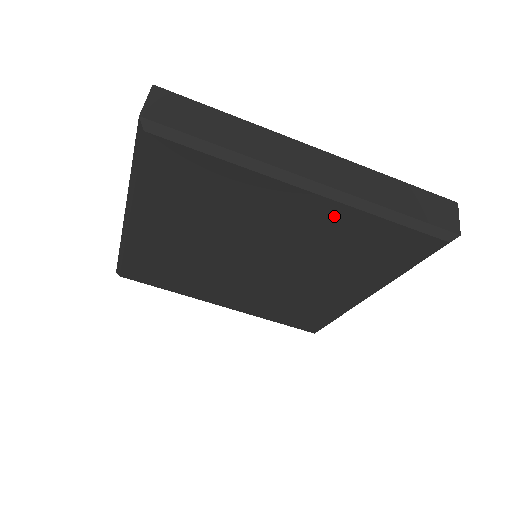
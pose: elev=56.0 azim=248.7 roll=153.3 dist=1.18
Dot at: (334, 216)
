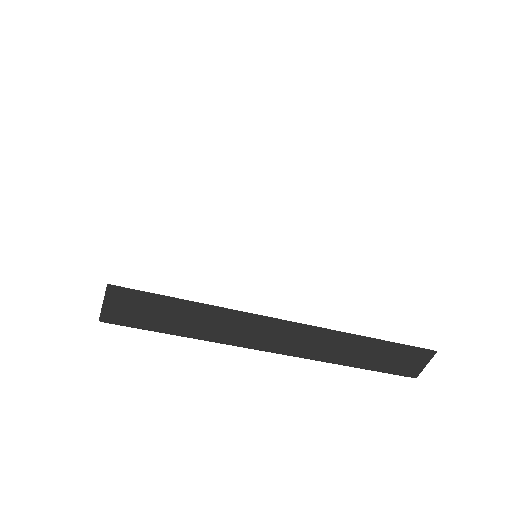
Dot at: occluded
